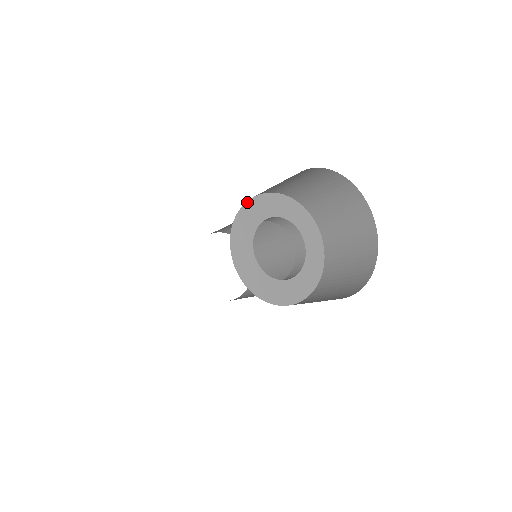
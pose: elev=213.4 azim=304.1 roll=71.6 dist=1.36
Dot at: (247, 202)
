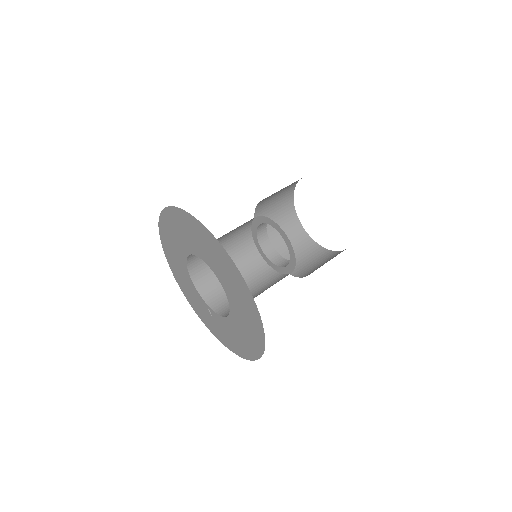
Dot at: occluded
